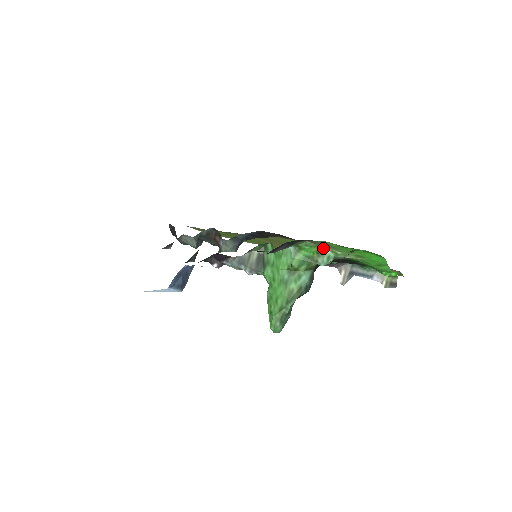
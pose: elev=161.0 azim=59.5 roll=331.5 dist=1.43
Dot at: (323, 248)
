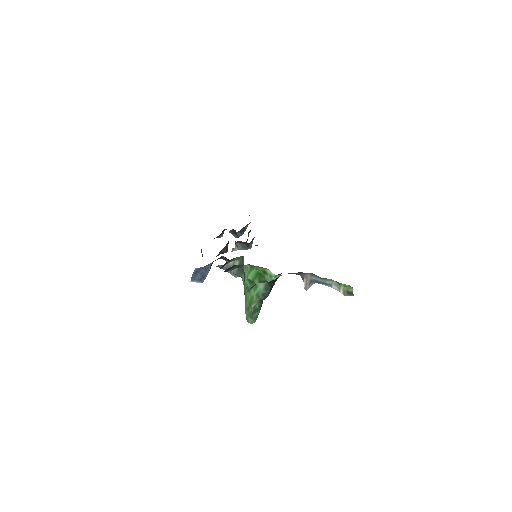
Dot at: (265, 268)
